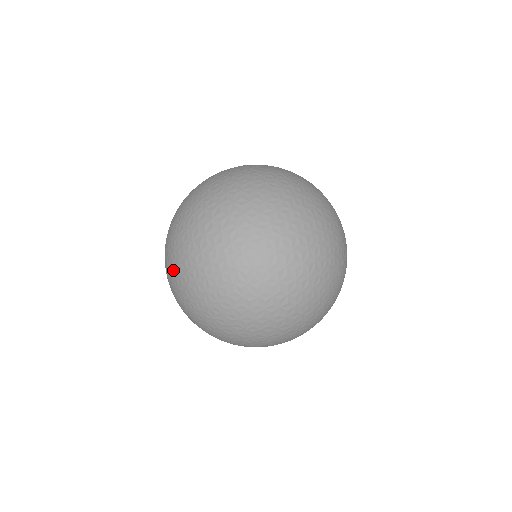
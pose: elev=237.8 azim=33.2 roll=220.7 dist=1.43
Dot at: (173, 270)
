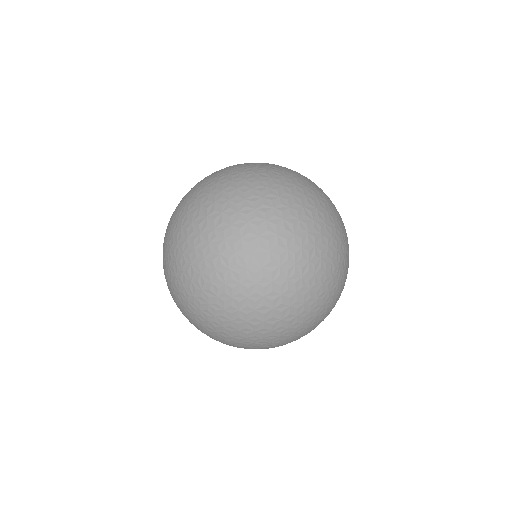
Dot at: (208, 326)
